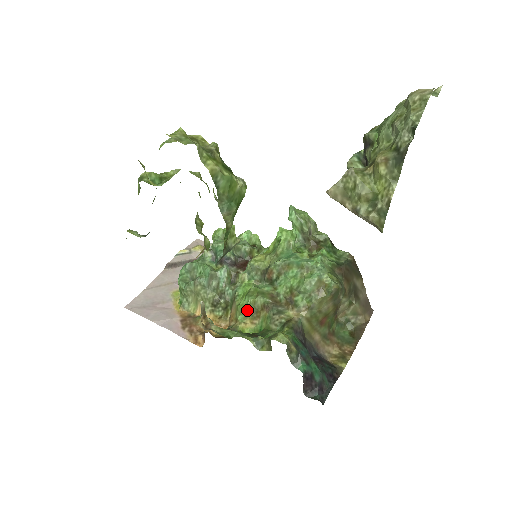
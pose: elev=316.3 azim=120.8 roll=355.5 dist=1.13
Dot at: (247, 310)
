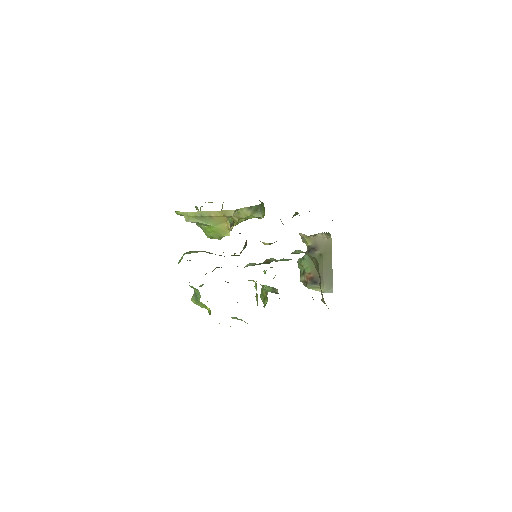
Dot at: occluded
